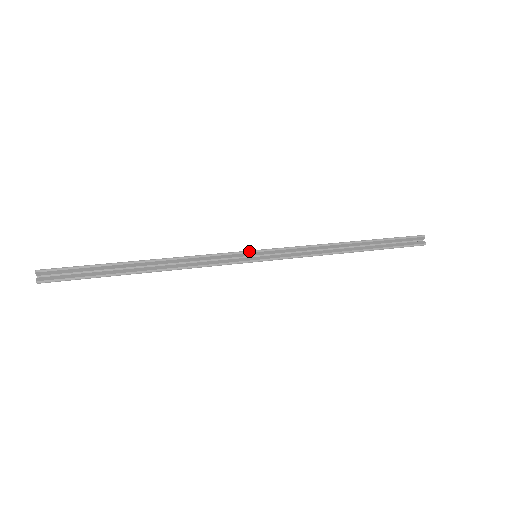
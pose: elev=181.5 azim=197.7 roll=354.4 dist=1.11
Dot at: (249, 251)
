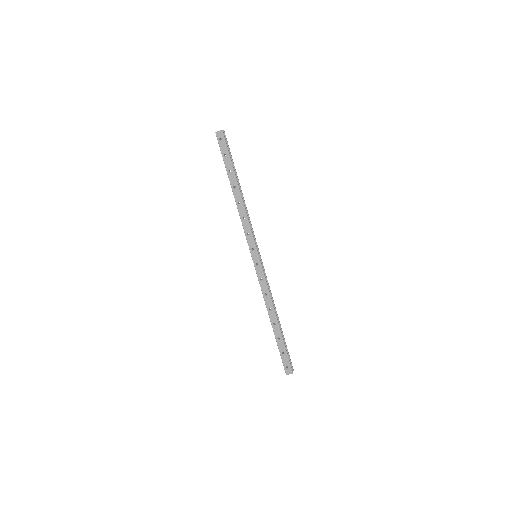
Dot at: occluded
